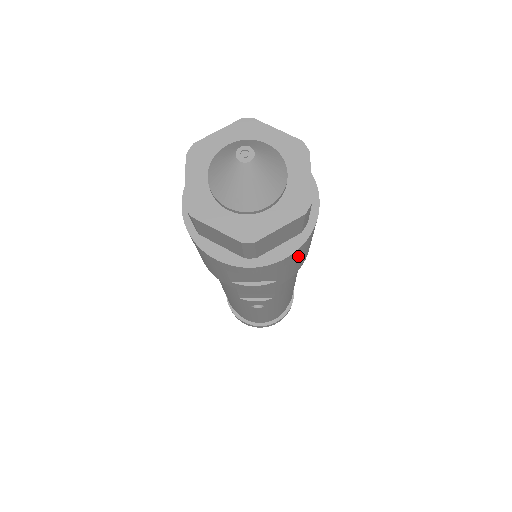
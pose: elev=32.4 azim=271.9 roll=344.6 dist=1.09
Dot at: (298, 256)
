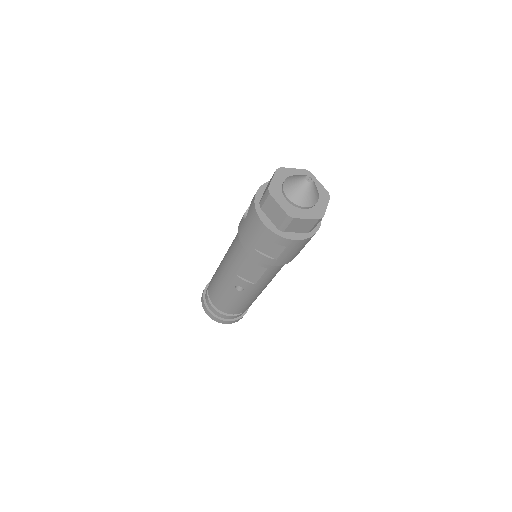
Dot at: (298, 247)
